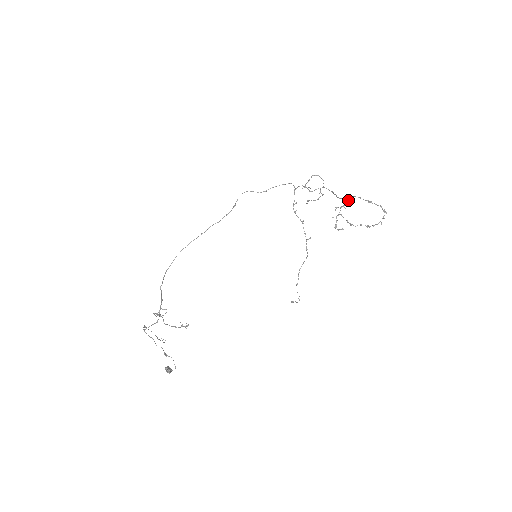
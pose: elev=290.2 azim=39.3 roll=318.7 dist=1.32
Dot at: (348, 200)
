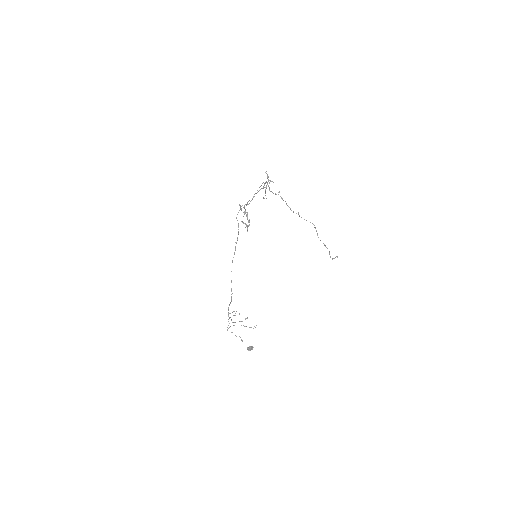
Dot at: (244, 206)
